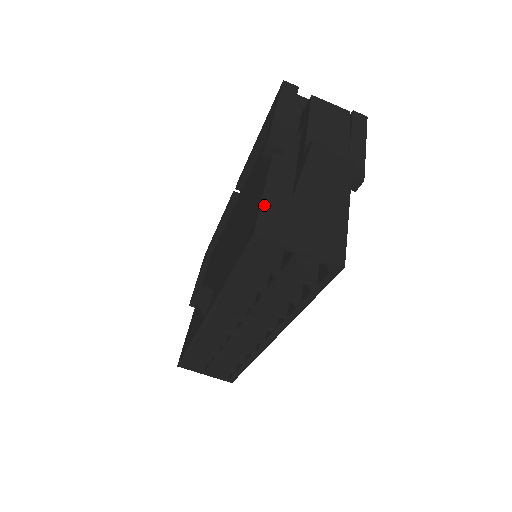
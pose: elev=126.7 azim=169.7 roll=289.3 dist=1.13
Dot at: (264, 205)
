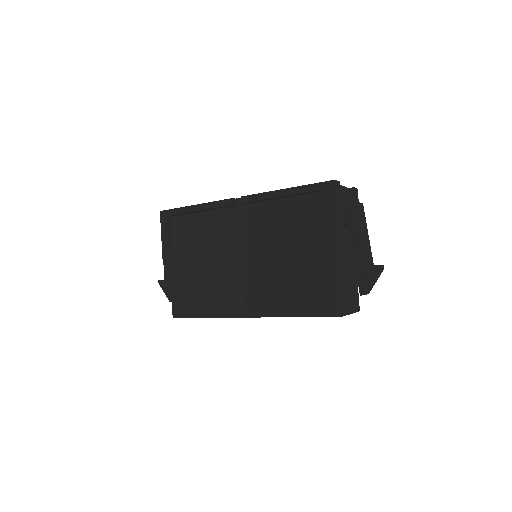
Dot at: (341, 294)
